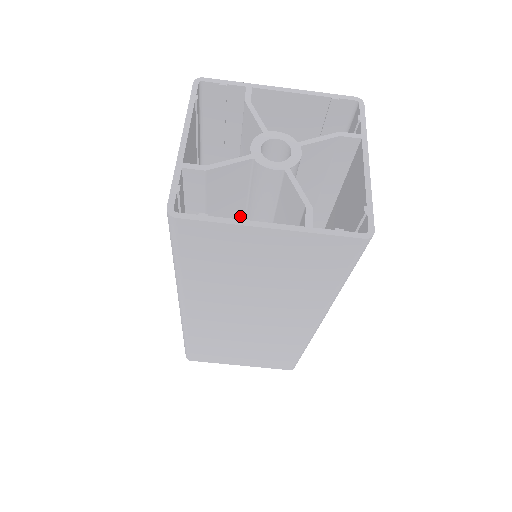
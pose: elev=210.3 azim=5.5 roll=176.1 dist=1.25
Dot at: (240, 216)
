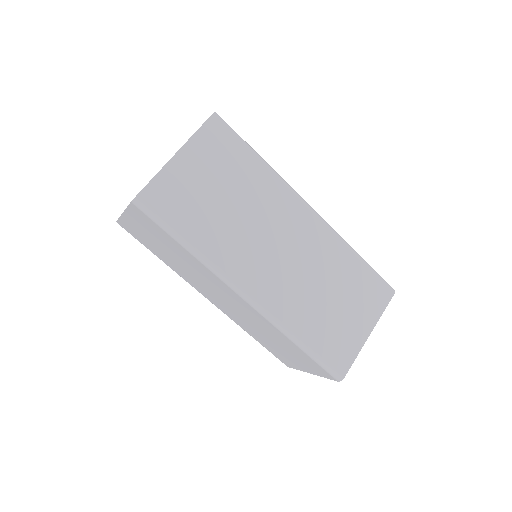
Dot at: occluded
